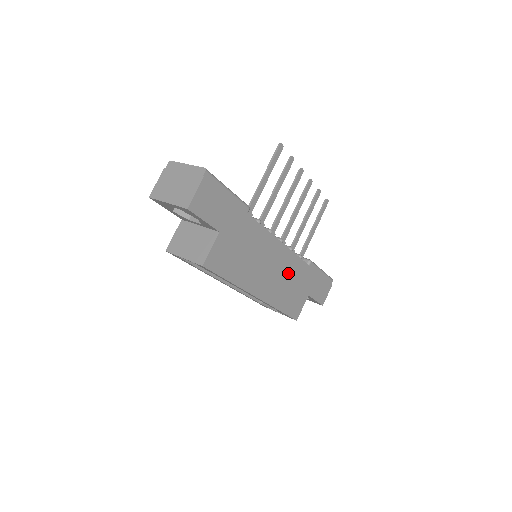
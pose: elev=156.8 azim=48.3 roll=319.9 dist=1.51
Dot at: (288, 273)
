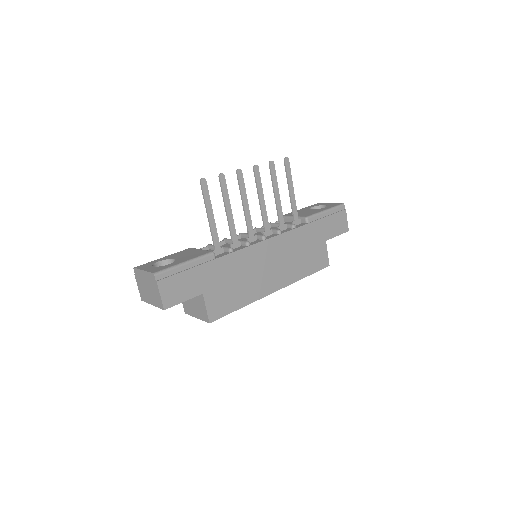
Dot at: (291, 249)
